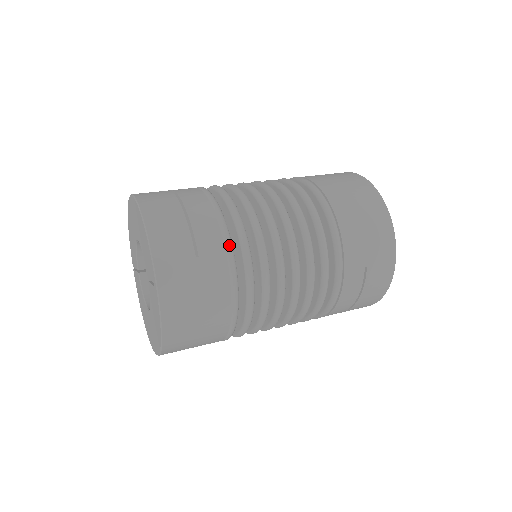
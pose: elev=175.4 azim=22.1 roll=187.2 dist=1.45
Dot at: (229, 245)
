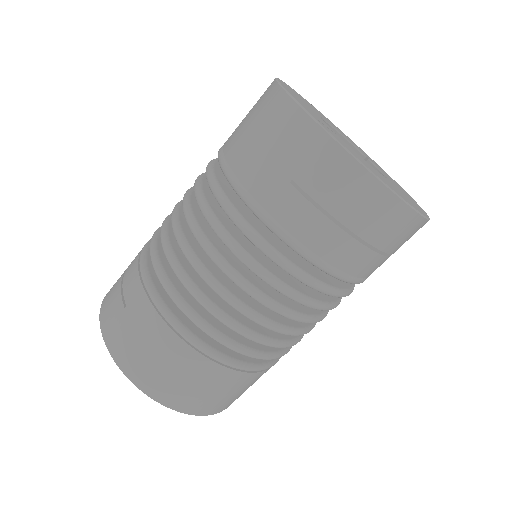
Dot at: (143, 277)
